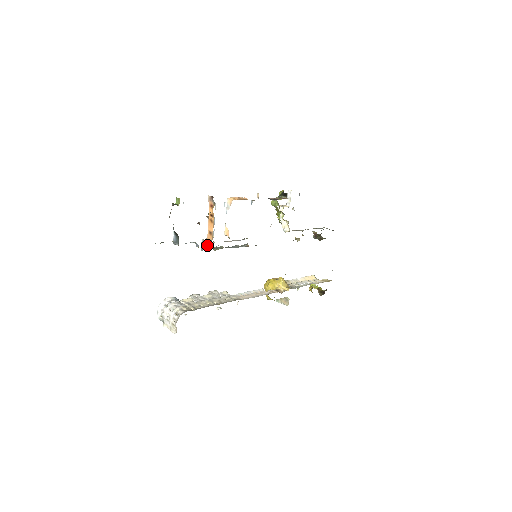
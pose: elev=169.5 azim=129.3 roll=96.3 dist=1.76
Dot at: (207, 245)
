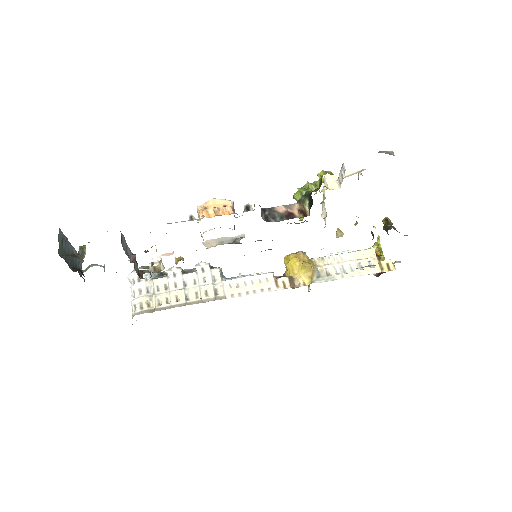
Dot at: (159, 267)
